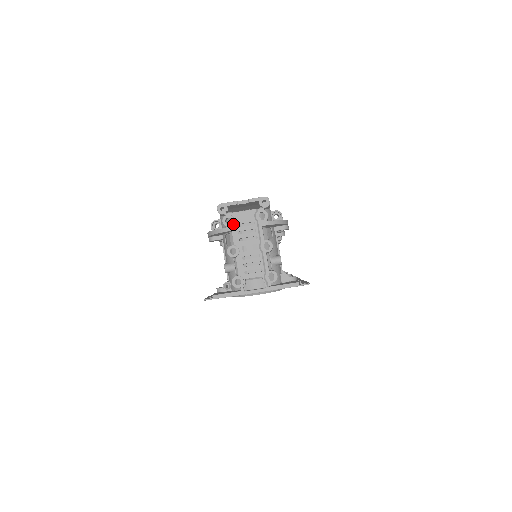
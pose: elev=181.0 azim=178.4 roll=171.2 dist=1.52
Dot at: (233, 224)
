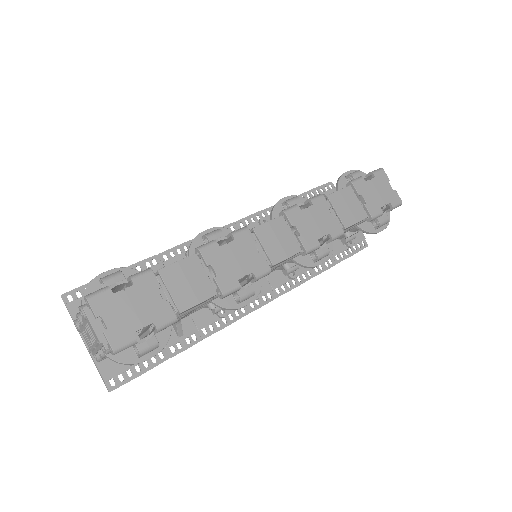
Dot at: (84, 318)
